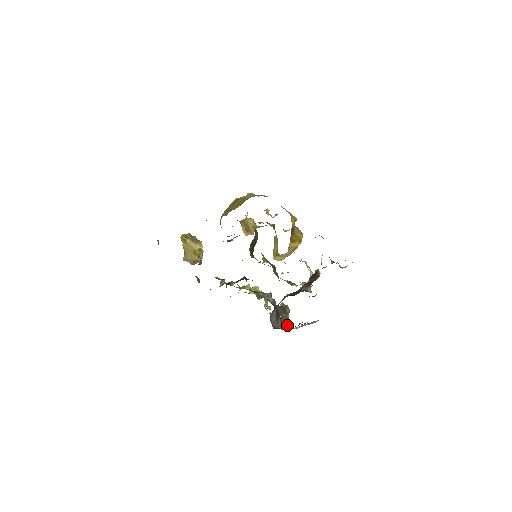
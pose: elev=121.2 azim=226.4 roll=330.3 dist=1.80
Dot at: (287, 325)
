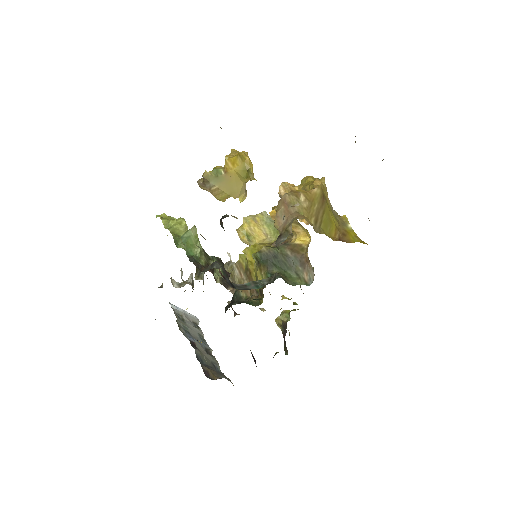
Dot at: occluded
